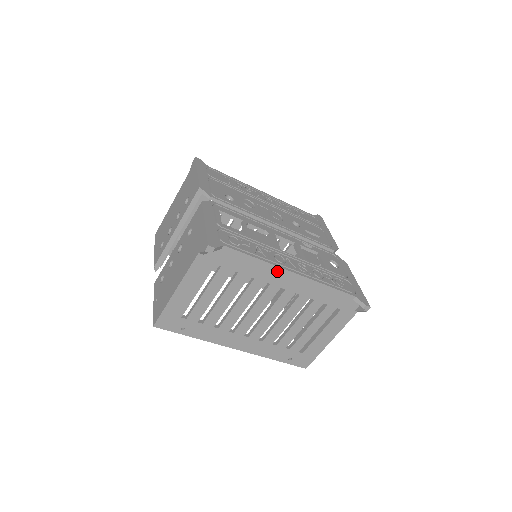
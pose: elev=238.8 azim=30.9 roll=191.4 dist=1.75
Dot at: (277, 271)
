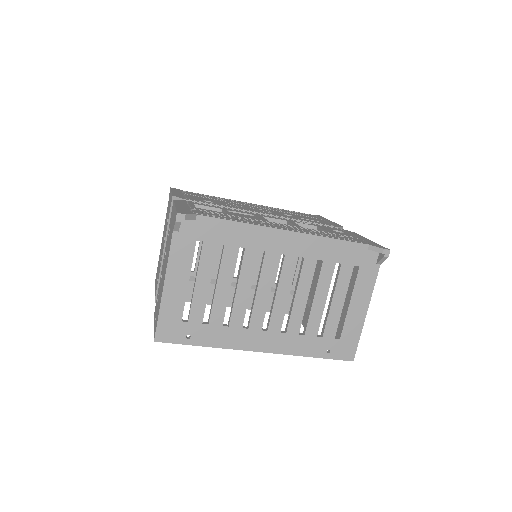
Dot at: (267, 233)
